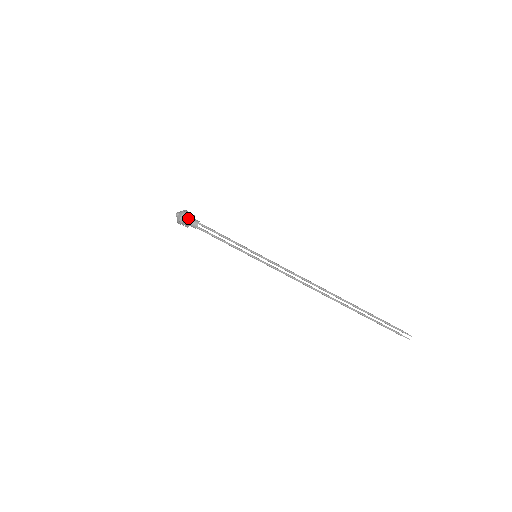
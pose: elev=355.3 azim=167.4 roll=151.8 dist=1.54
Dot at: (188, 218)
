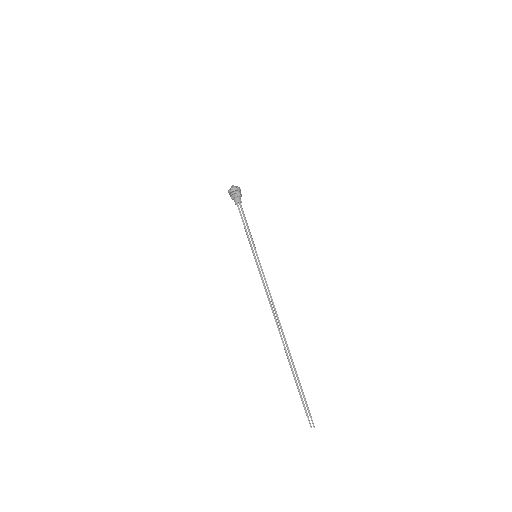
Dot at: (234, 194)
